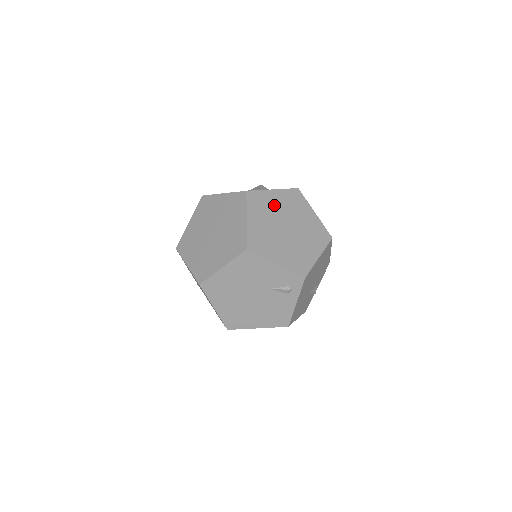
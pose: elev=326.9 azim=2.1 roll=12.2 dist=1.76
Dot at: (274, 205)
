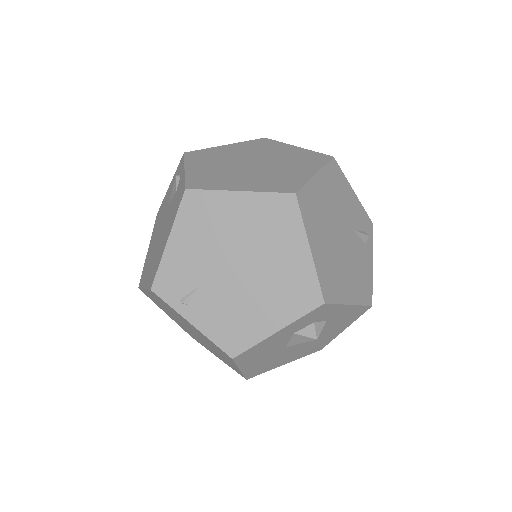
Dot at: occluded
